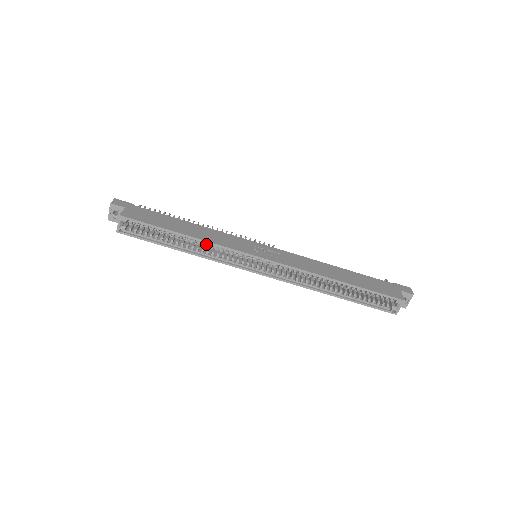
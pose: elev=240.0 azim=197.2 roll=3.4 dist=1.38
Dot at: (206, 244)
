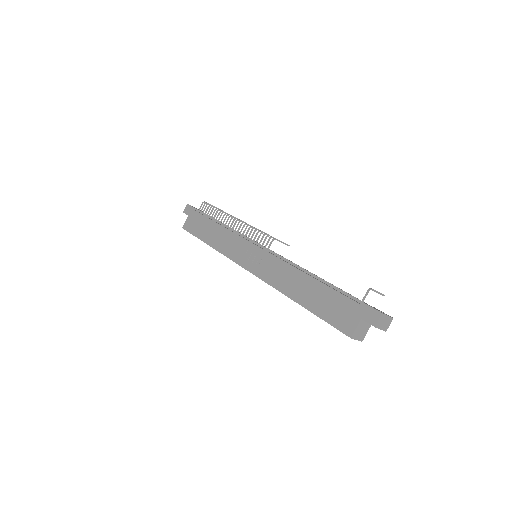
Dot at: occluded
